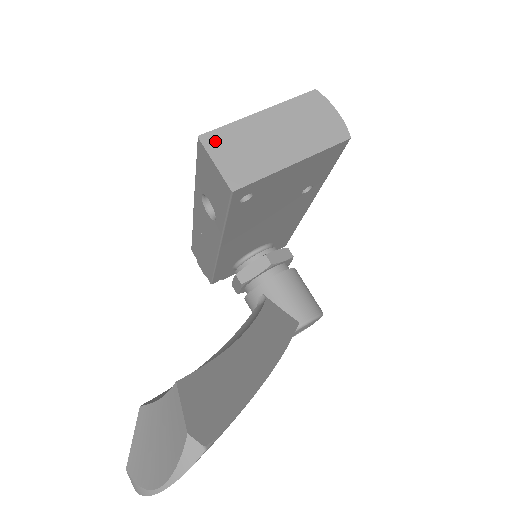
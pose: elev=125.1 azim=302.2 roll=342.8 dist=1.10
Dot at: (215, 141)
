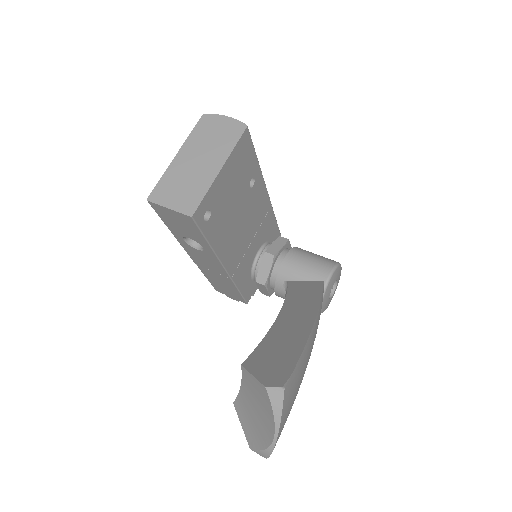
Dot at: (159, 194)
